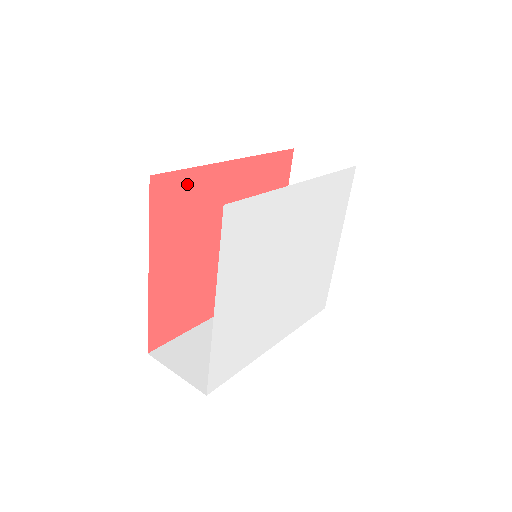
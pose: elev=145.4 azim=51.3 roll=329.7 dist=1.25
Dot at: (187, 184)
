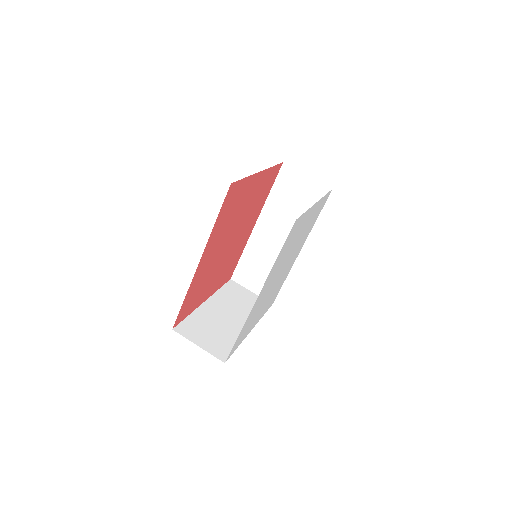
Dot at: (188, 299)
